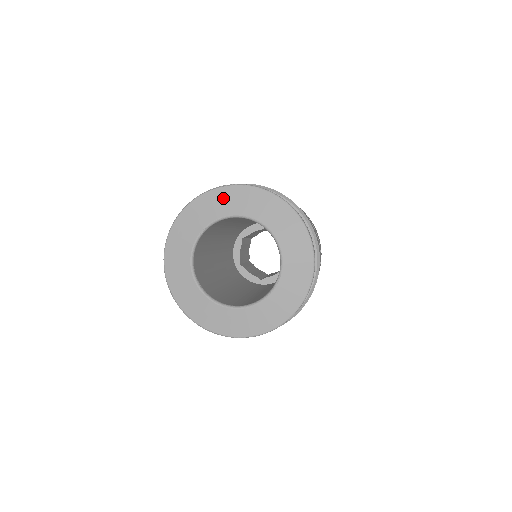
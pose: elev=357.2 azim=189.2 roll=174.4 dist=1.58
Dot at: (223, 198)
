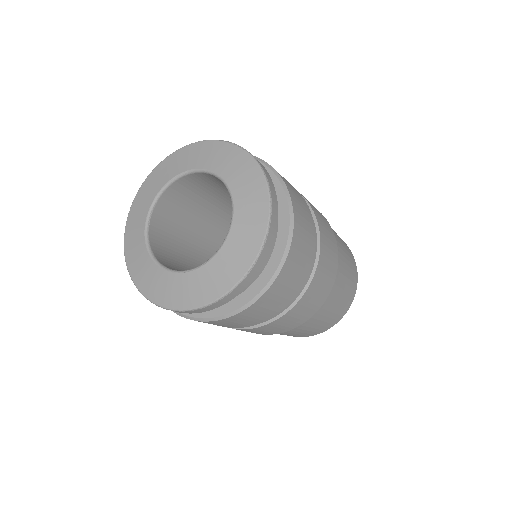
Dot at: (222, 153)
